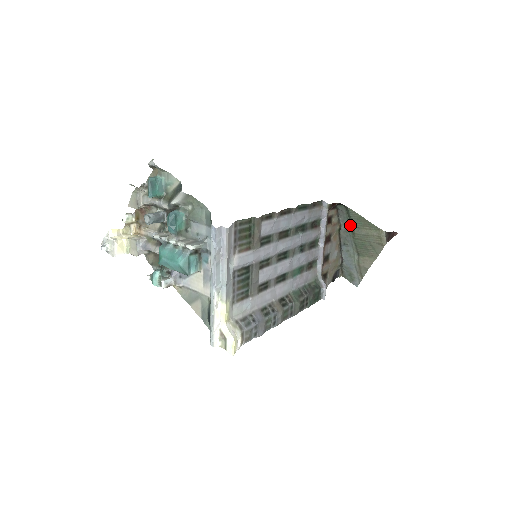
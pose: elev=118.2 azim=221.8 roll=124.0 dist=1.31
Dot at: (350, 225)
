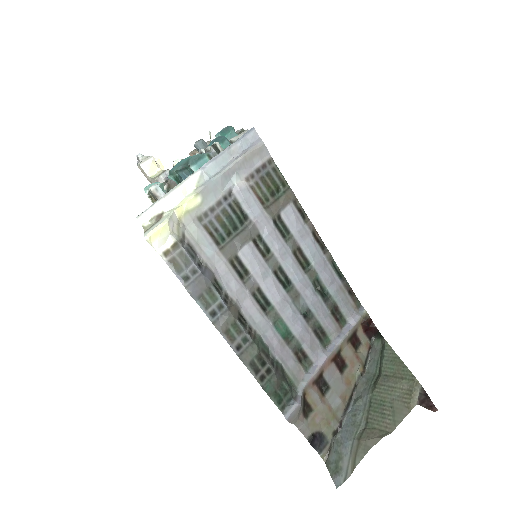
Dot at: (376, 374)
